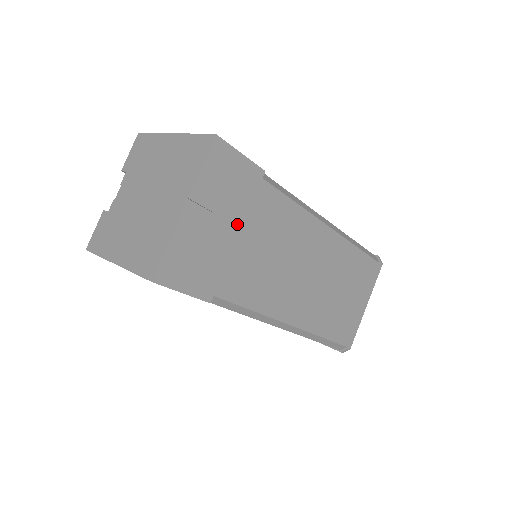
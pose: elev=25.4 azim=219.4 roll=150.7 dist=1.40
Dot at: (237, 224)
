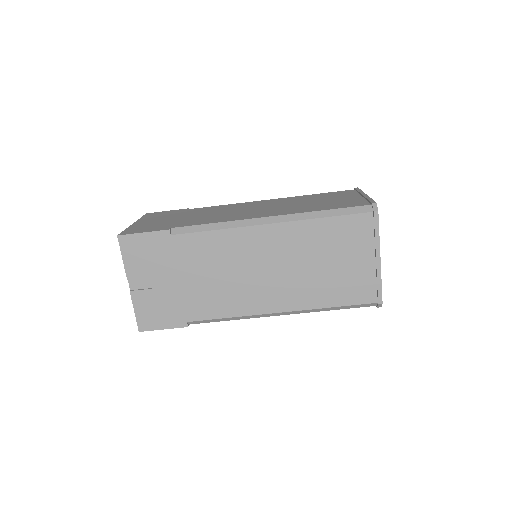
Dot at: (172, 274)
